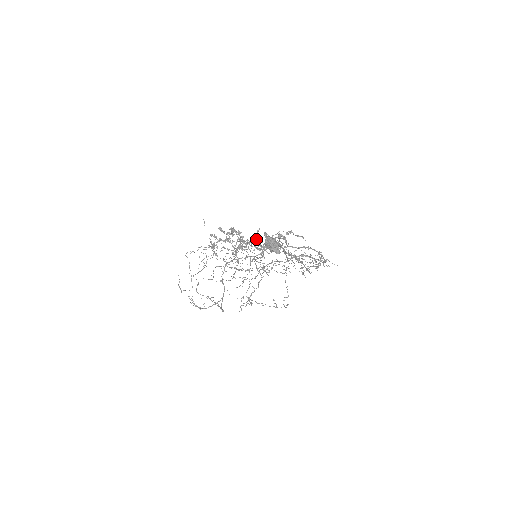
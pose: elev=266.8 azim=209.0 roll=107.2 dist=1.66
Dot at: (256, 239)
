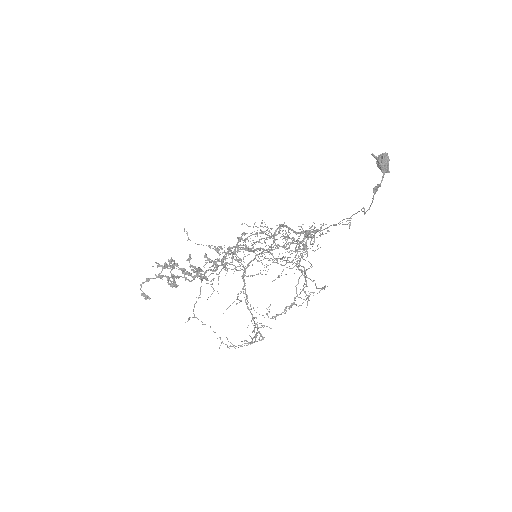
Dot at: (208, 260)
